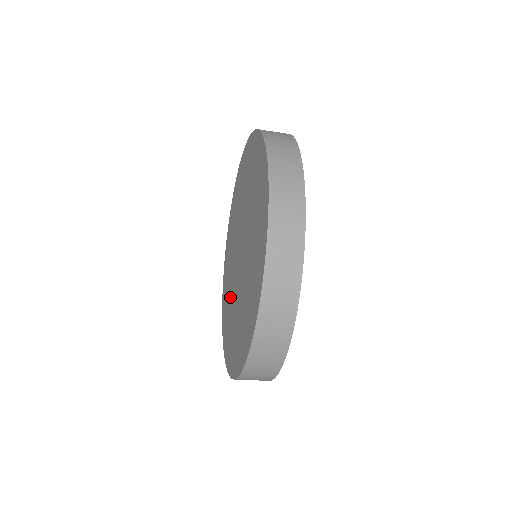
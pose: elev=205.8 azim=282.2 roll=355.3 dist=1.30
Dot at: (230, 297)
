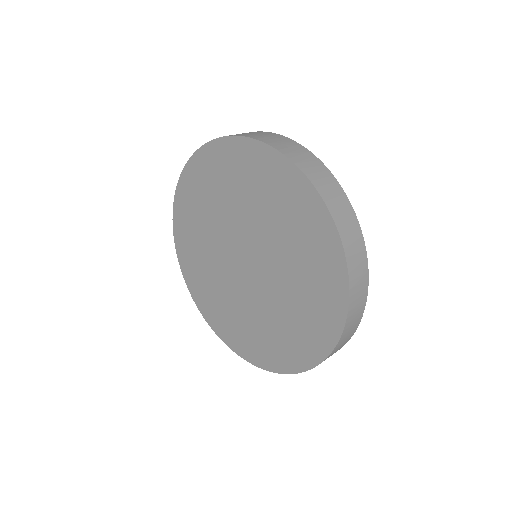
Dot at: (213, 276)
